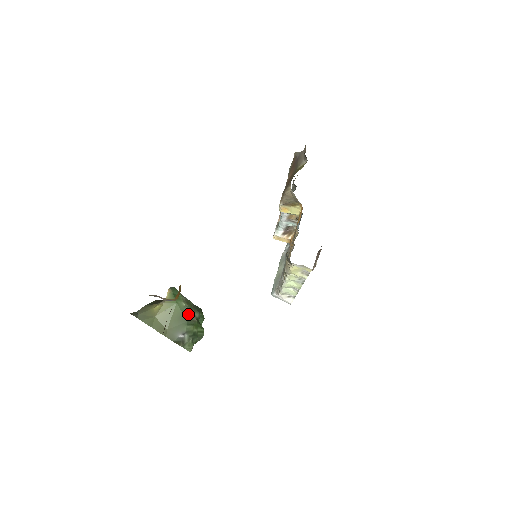
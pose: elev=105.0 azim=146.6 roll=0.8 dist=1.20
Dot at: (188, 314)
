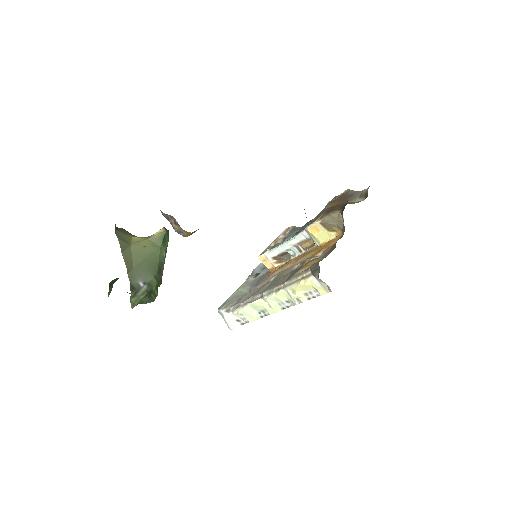
Dot at: (161, 266)
